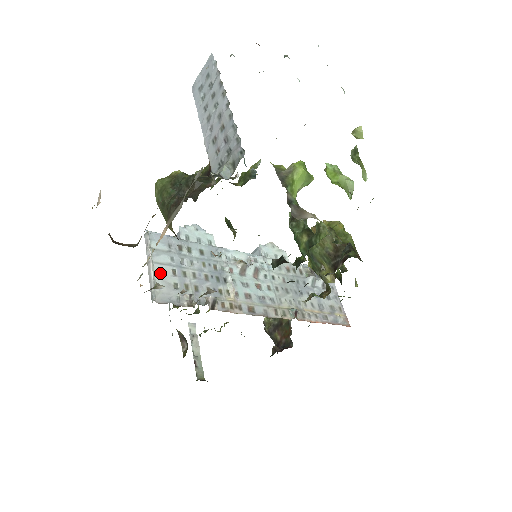
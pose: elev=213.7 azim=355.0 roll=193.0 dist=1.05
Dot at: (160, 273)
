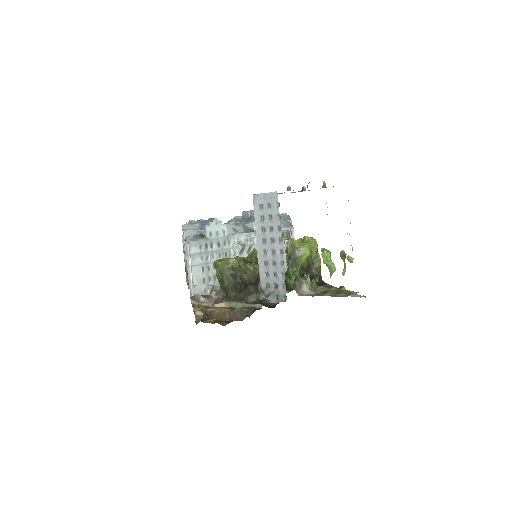
Dot at: (195, 274)
